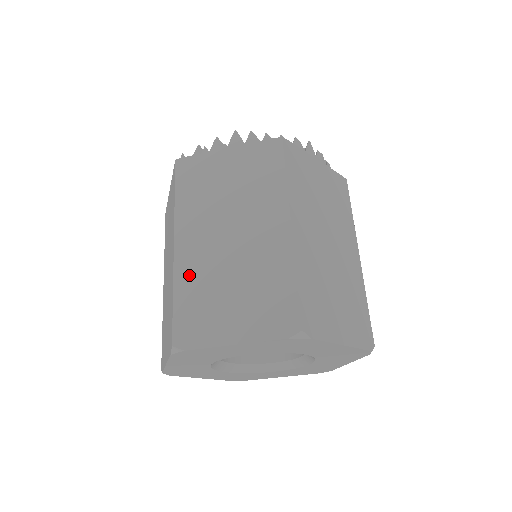
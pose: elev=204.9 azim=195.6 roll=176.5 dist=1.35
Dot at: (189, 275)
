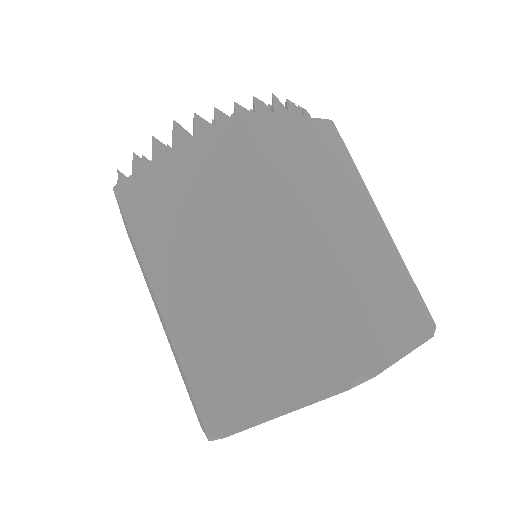
Dot at: (192, 341)
